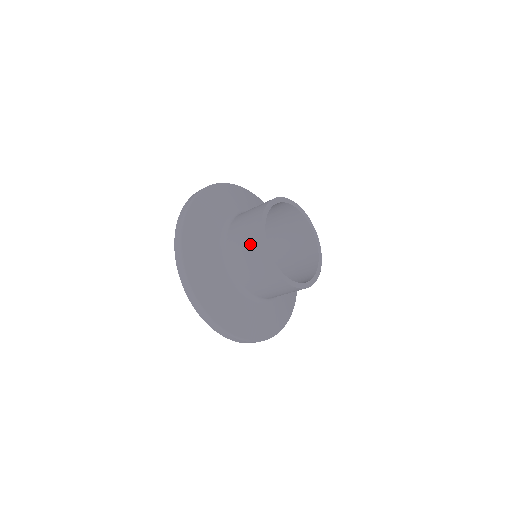
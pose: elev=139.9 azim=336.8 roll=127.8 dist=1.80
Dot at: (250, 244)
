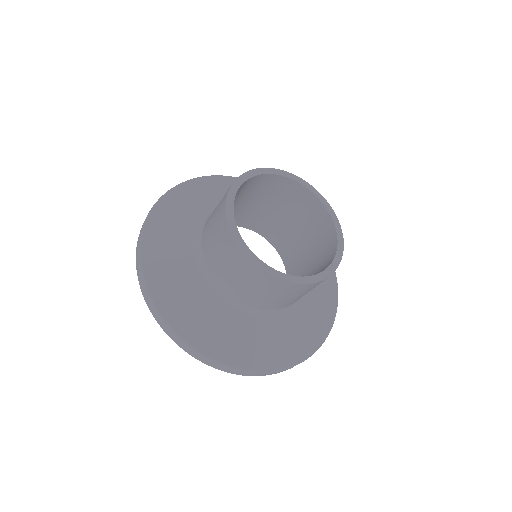
Dot at: (219, 206)
